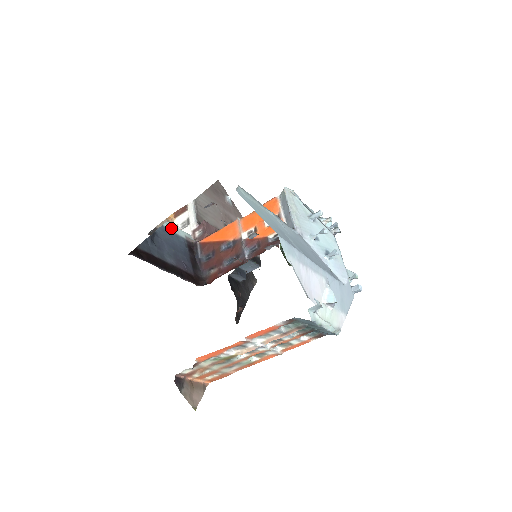
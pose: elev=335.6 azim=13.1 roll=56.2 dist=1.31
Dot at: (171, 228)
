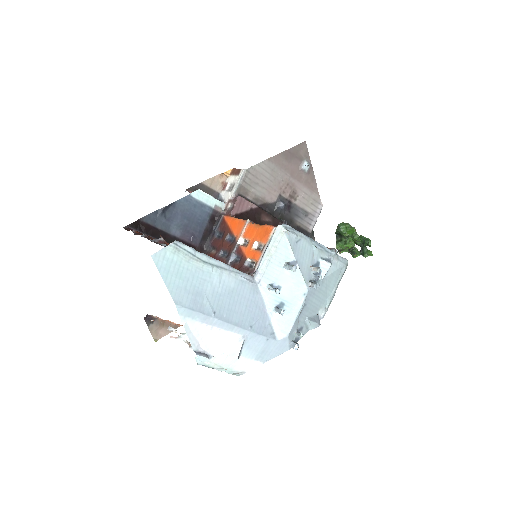
Dot at: (200, 197)
